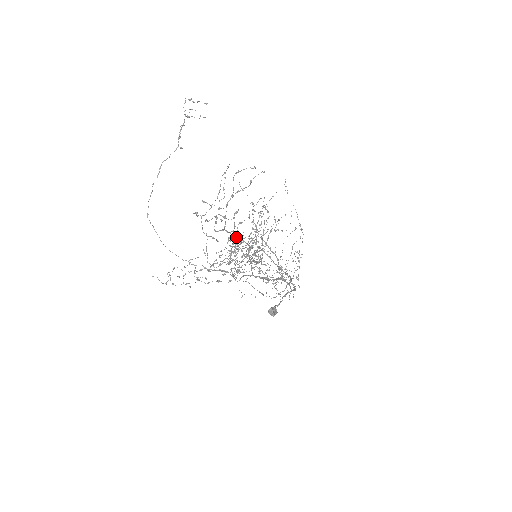
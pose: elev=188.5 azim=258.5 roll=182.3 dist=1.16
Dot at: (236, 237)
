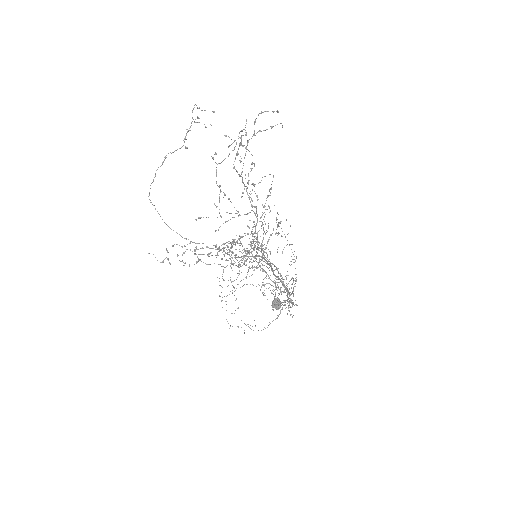
Dot at: (248, 197)
